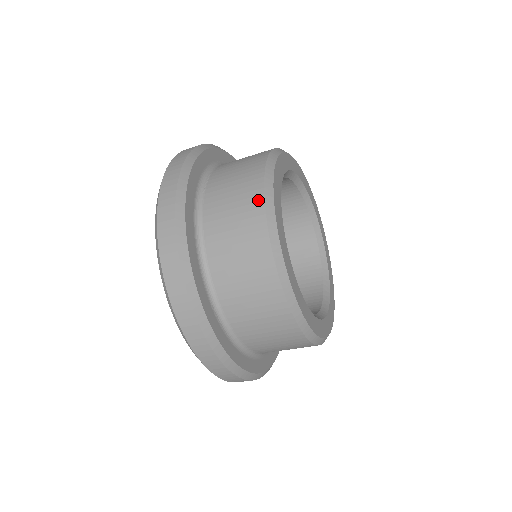
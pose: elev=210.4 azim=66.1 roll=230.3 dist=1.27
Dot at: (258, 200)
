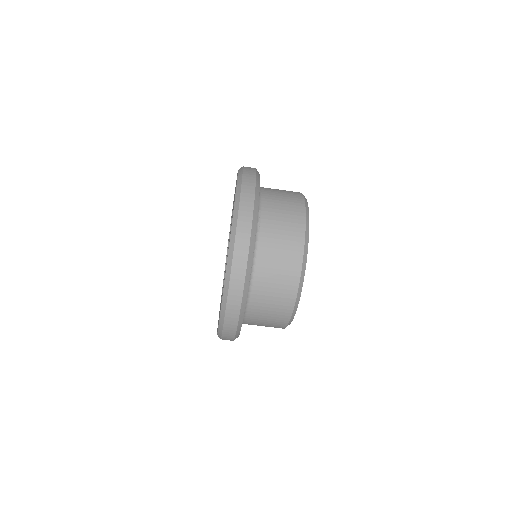
Dot at: (299, 255)
